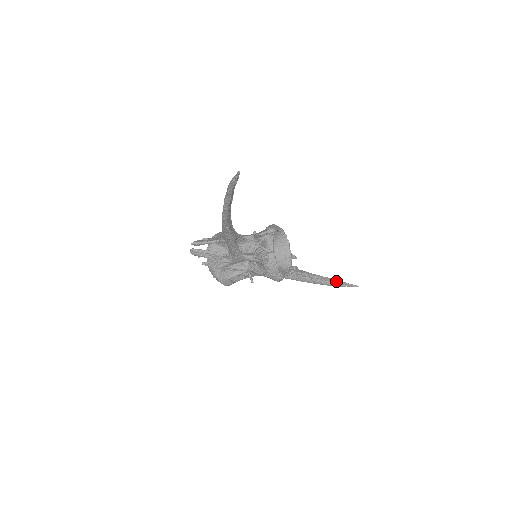
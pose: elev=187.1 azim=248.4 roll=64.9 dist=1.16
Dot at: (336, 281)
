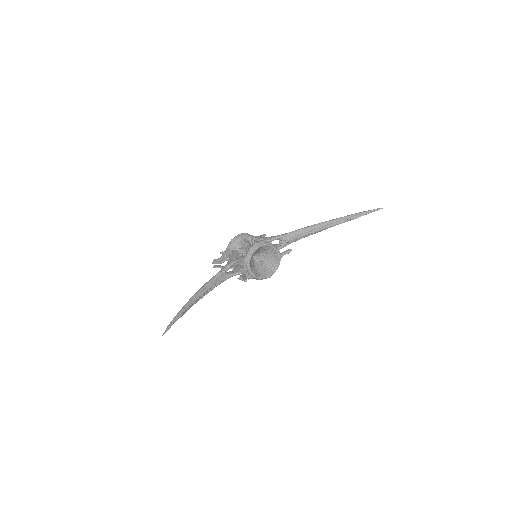
Dot at: (354, 216)
